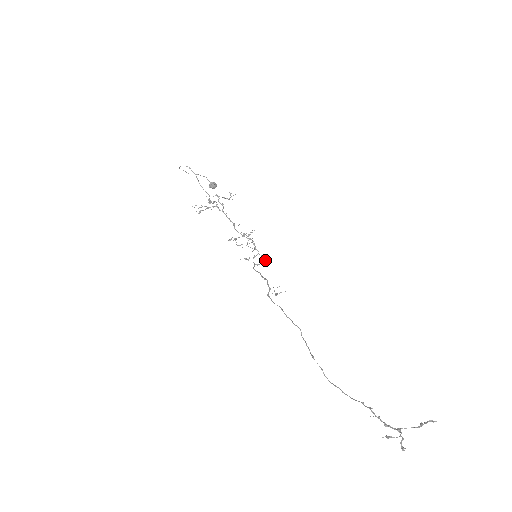
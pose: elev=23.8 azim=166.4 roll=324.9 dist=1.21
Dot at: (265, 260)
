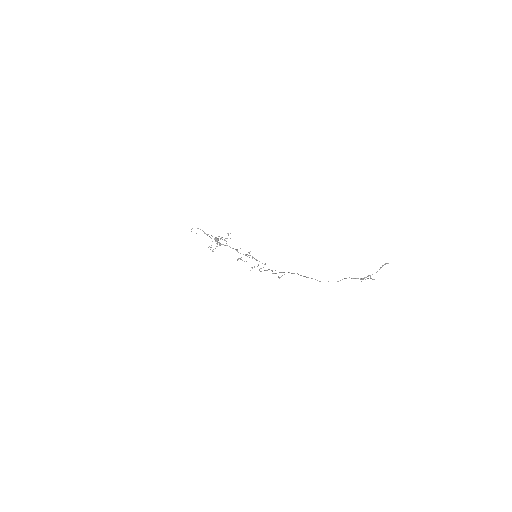
Dot at: (265, 264)
